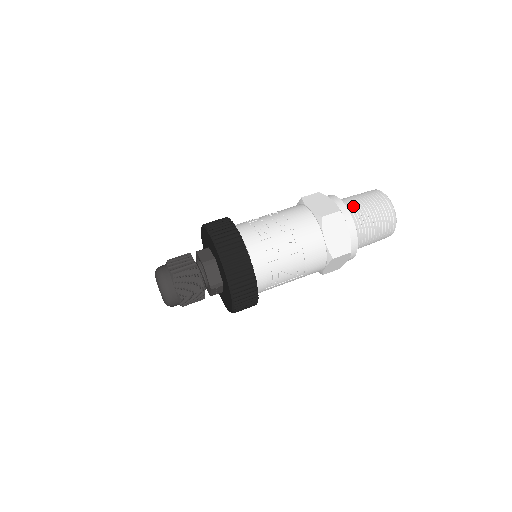
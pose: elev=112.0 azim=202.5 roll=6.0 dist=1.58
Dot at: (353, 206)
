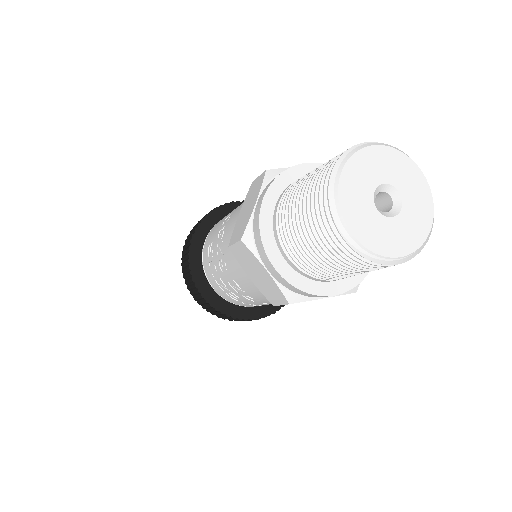
Dot at: (307, 264)
